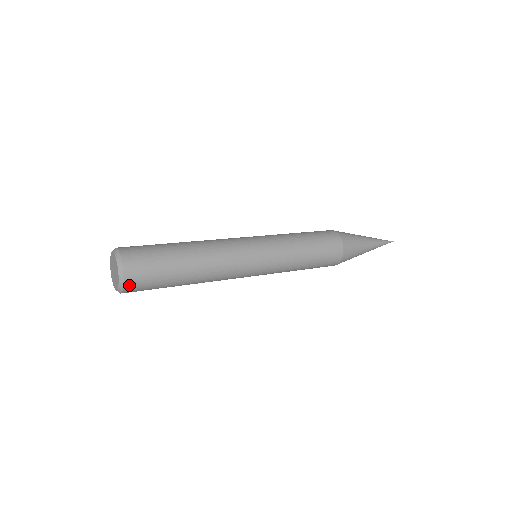
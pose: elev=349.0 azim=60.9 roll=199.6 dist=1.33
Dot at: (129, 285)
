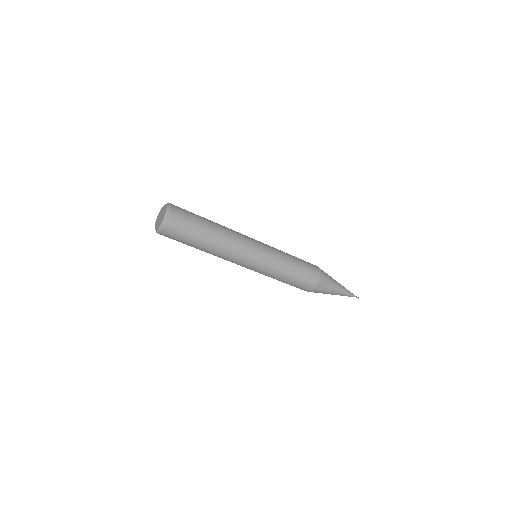
Dot at: (165, 231)
